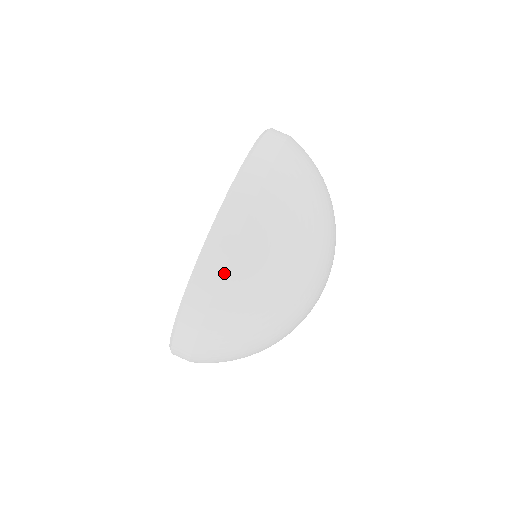
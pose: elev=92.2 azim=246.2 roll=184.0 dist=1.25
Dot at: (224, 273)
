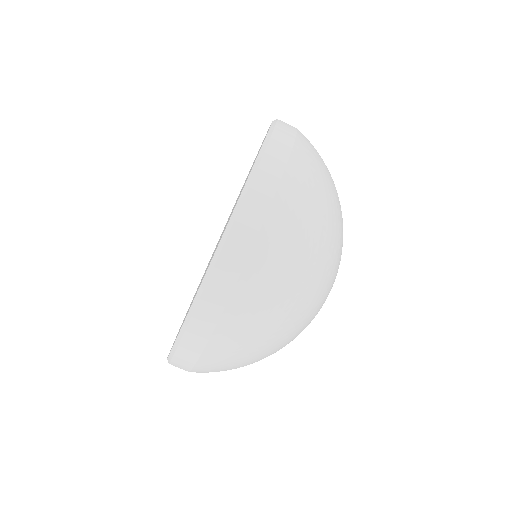
Dot at: occluded
